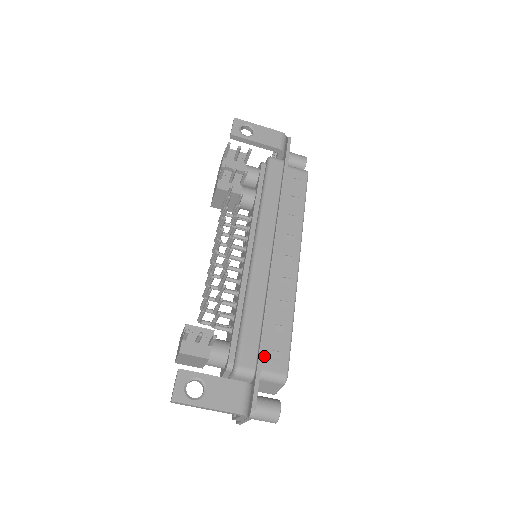
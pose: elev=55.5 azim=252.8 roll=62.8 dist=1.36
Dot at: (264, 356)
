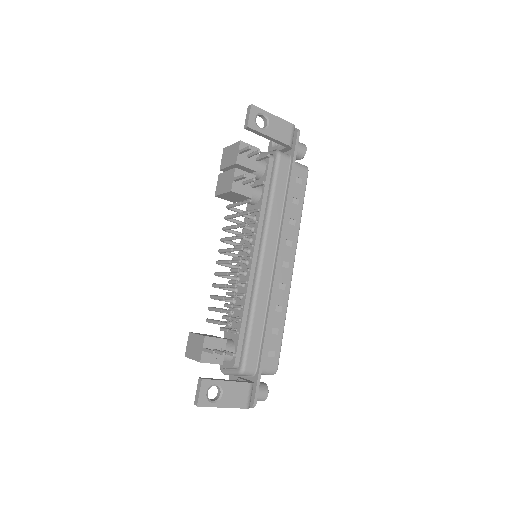
Dot at: occluded
